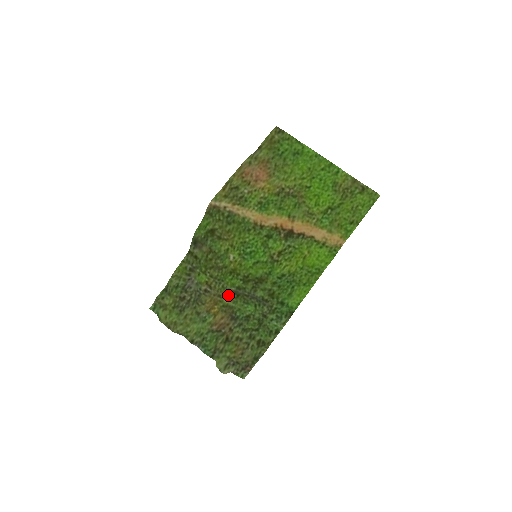
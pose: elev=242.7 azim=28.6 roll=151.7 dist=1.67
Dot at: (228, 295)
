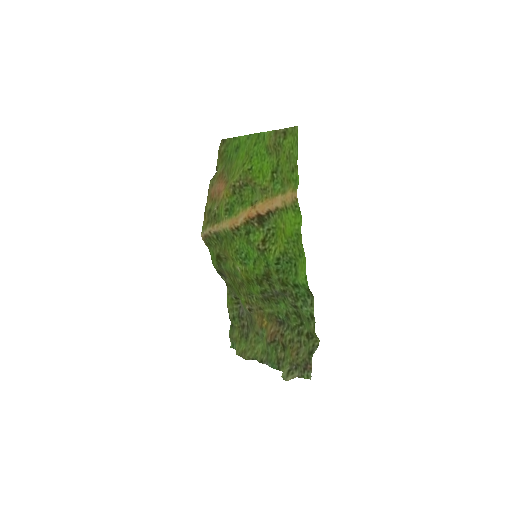
Dot at: (264, 304)
